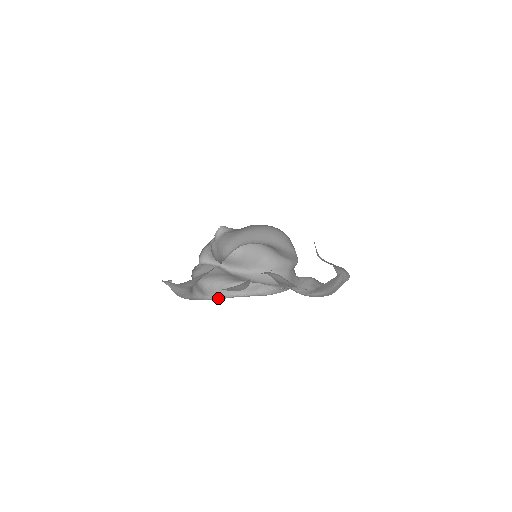
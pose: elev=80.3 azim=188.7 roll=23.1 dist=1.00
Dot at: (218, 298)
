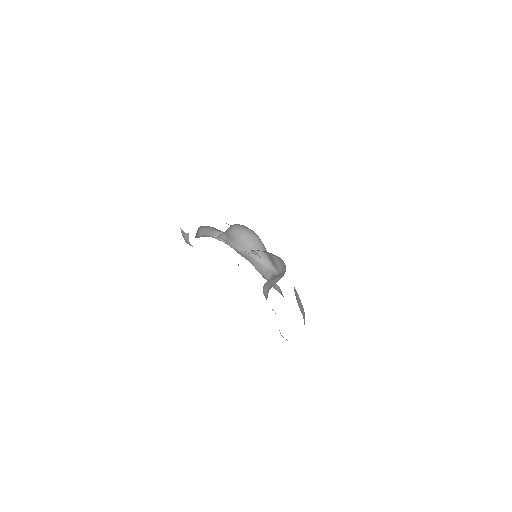
Dot at: (202, 236)
